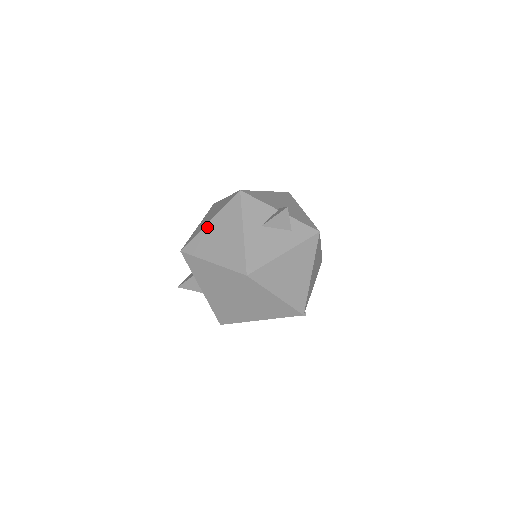
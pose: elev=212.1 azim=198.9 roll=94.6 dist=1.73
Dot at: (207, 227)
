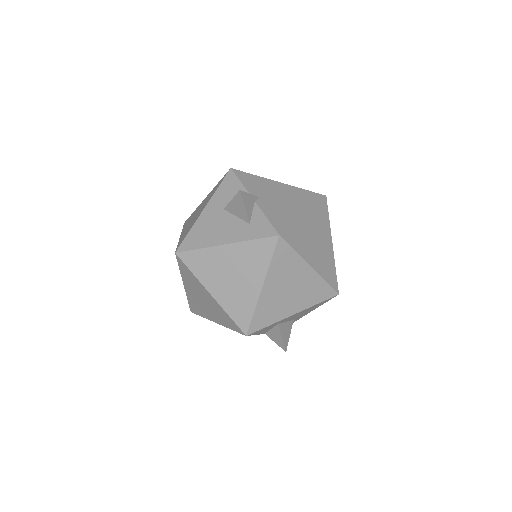
Dot at: occluded
